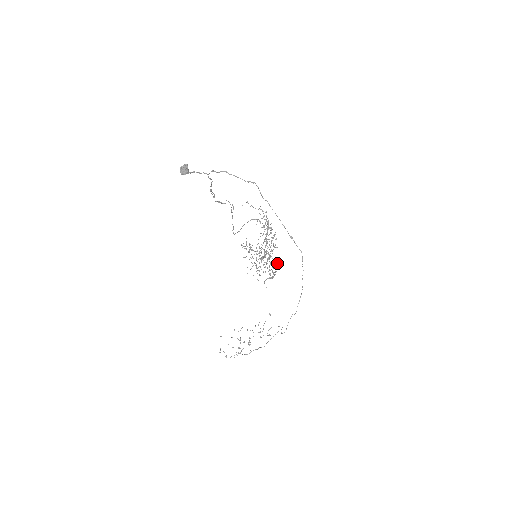
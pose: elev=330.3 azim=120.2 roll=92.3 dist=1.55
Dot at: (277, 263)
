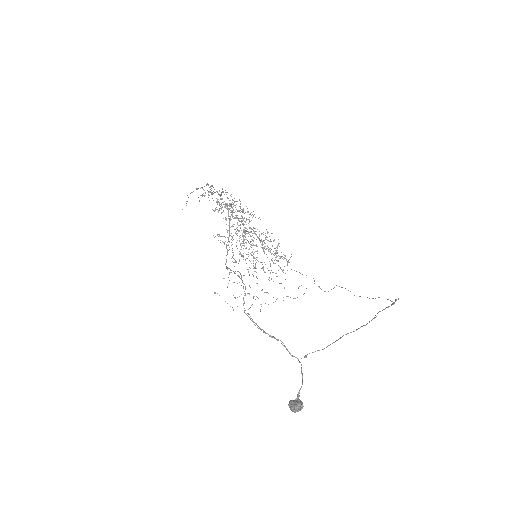
Dot at: occluded
